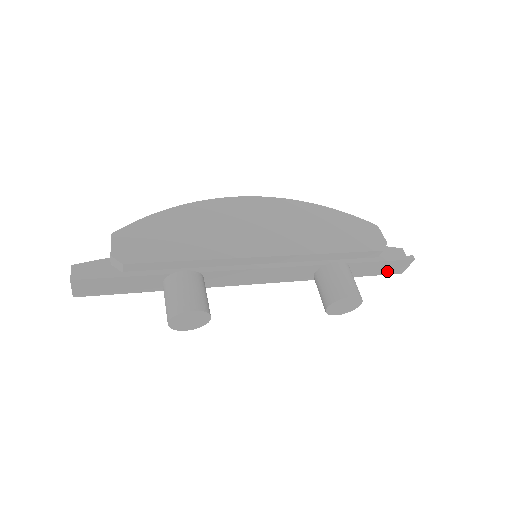
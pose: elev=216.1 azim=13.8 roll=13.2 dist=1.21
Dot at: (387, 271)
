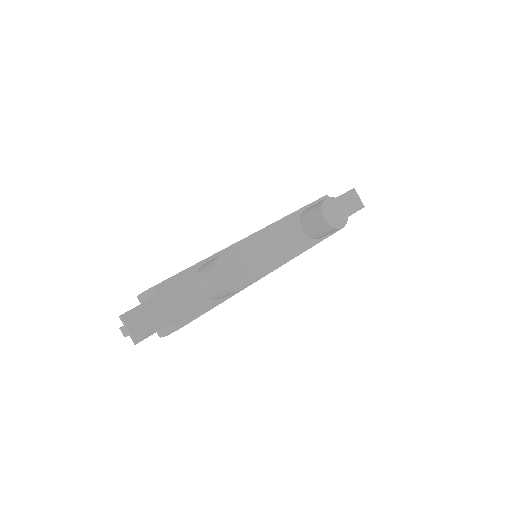
Dot at: (351, 209)
